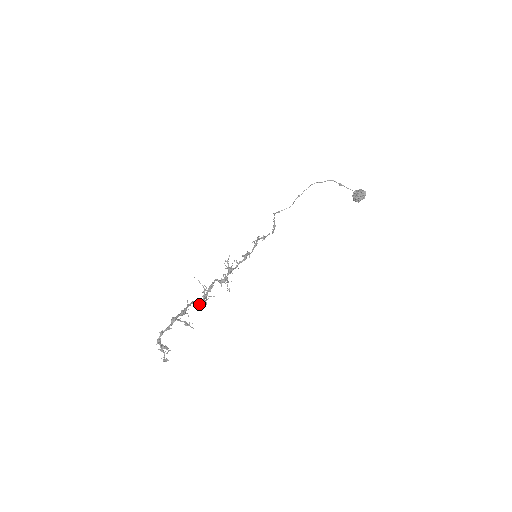
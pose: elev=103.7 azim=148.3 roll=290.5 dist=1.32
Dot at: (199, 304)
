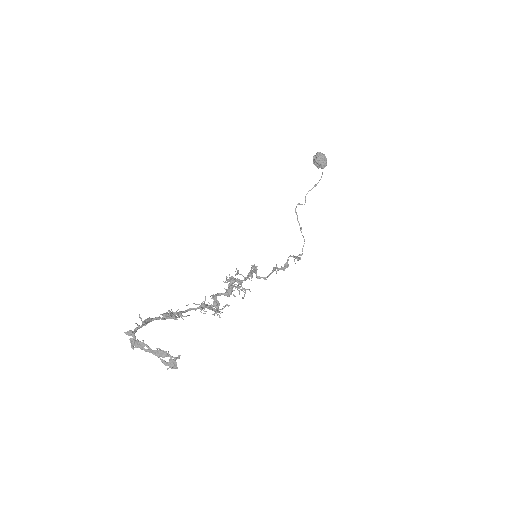
Dot at: (200, 311)
